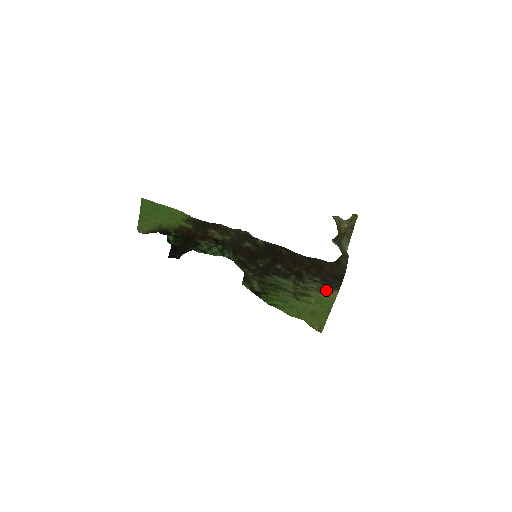
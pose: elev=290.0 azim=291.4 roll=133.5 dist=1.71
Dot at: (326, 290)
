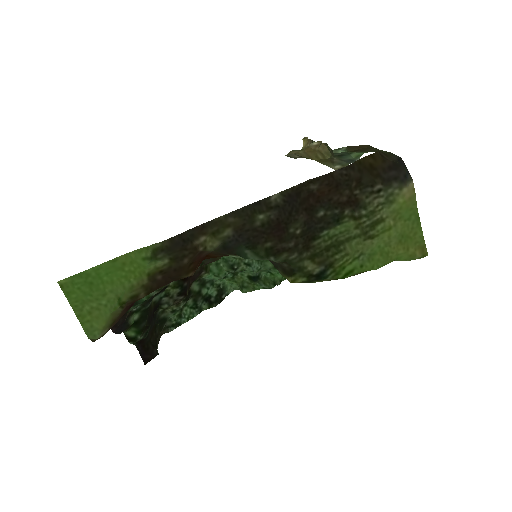
Dot at: (397, 193)
